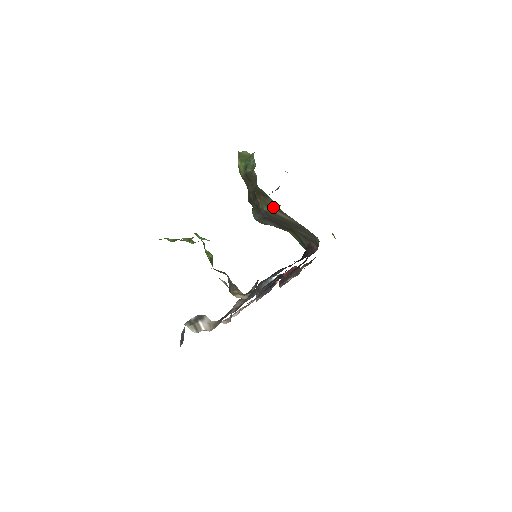
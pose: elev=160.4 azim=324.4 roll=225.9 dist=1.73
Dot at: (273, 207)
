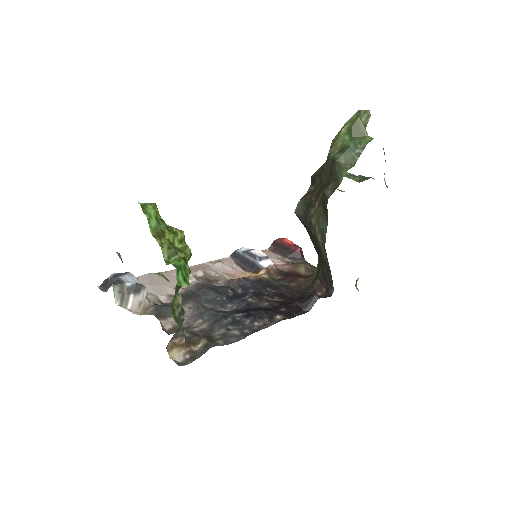
Dot at: (321, 232)
